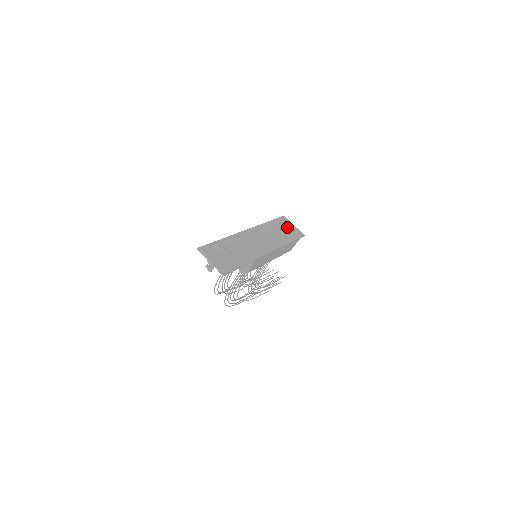
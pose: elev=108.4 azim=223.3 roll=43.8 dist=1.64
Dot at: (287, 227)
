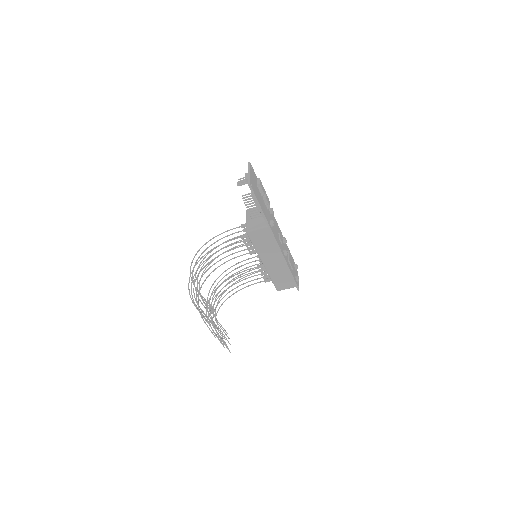
Dot at: (294, 269)
